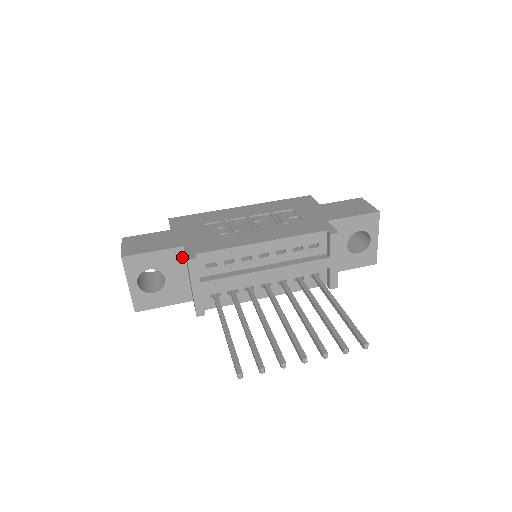
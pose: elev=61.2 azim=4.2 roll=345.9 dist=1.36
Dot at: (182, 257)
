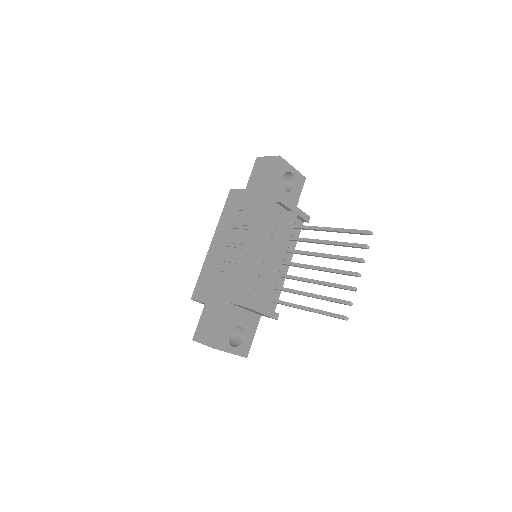
Dot at: (234, 308)
